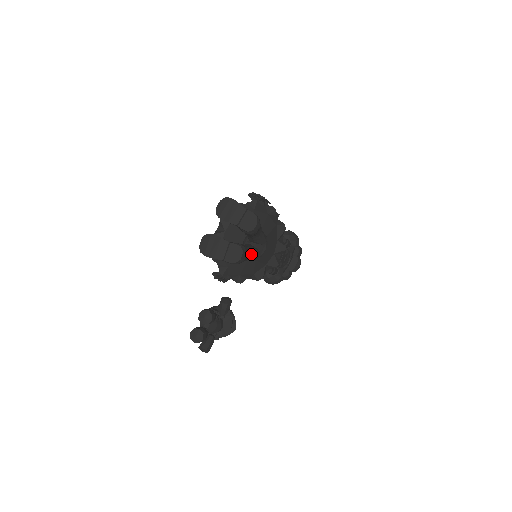
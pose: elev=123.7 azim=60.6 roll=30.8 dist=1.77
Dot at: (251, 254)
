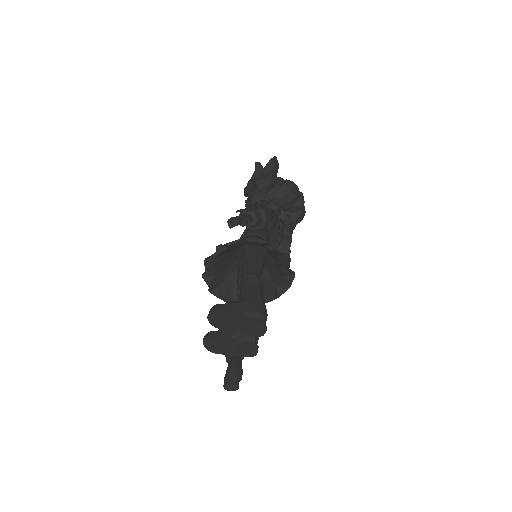
Dot at: occluded
